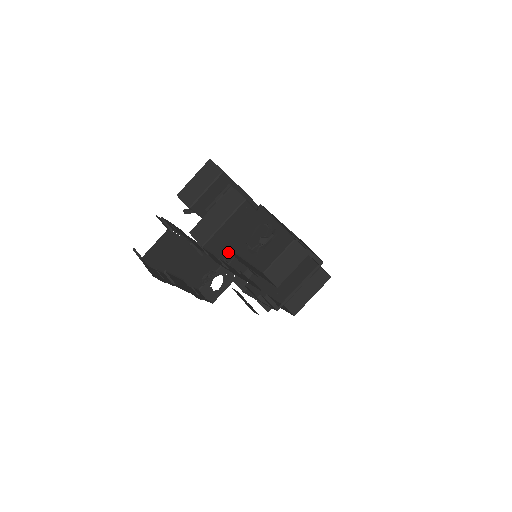
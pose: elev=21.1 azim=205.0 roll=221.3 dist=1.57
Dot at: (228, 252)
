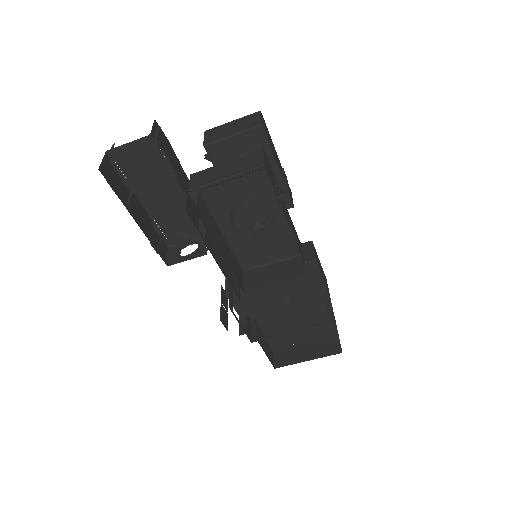
Dot at: occluded
